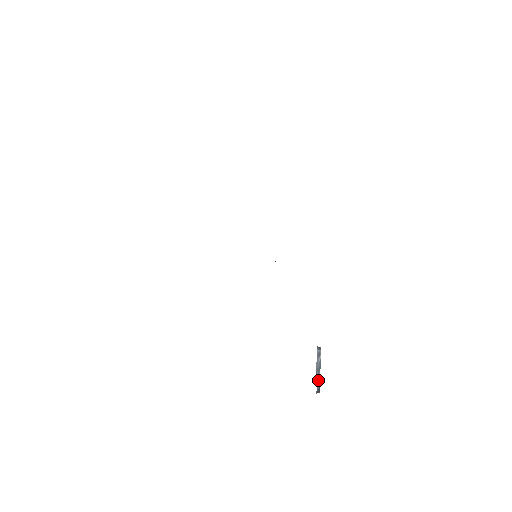
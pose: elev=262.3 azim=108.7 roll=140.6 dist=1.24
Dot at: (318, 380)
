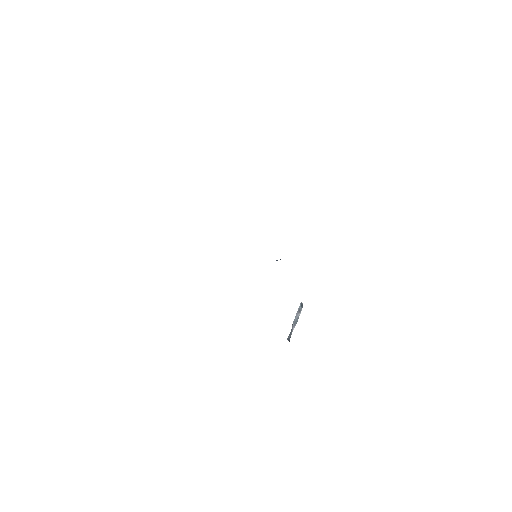
Dot at: (291, 331)
